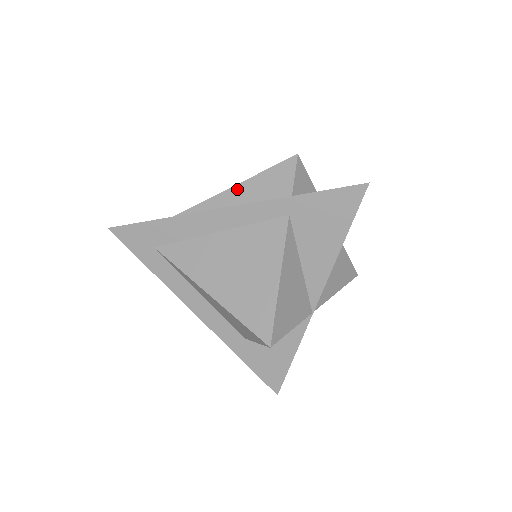
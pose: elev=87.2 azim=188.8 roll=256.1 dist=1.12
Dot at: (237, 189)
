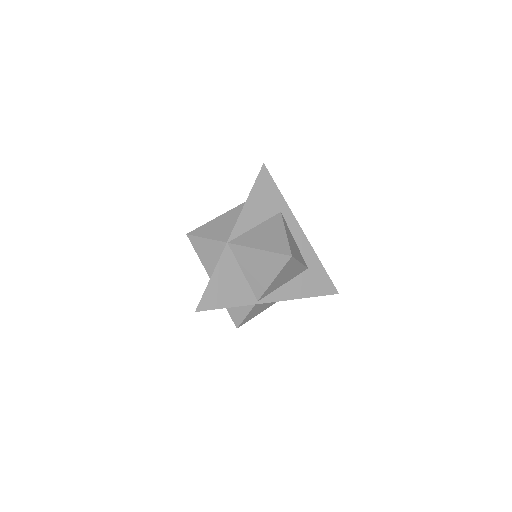
Dot at: occluded
